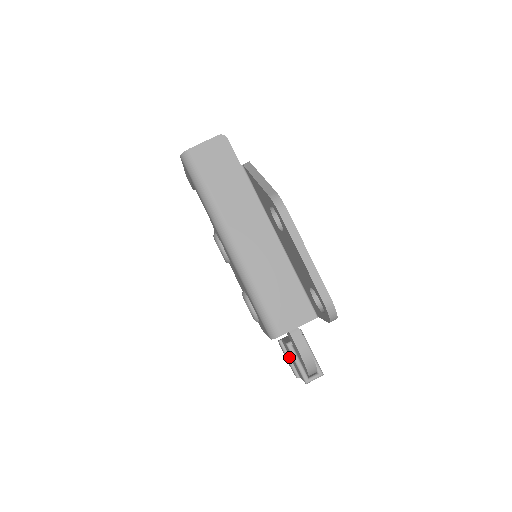
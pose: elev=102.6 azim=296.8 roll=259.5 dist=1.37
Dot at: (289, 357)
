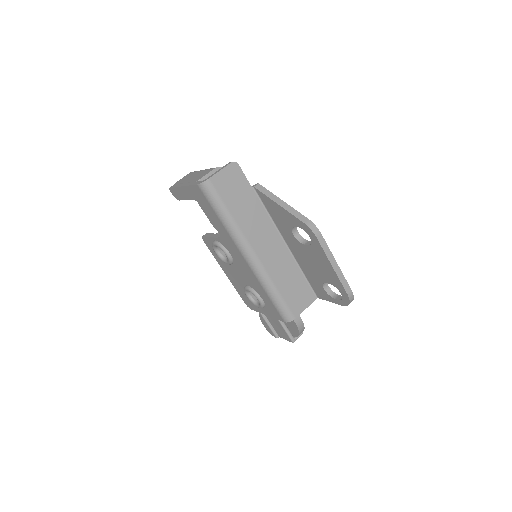
Dot at: (270, 324)
